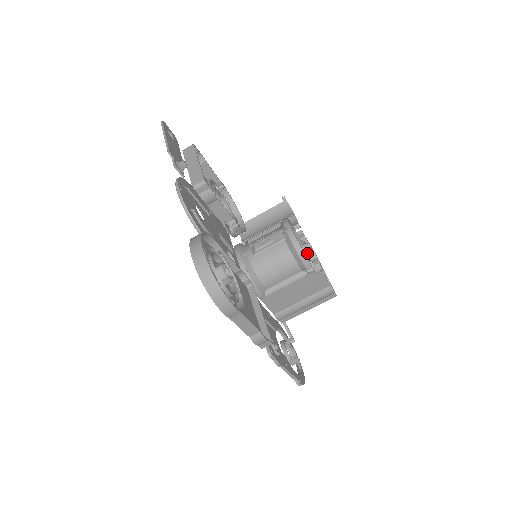
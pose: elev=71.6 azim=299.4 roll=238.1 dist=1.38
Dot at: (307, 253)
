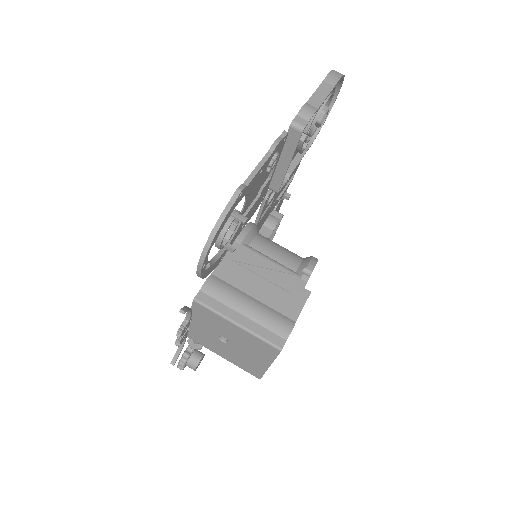
Dot at: occluded
